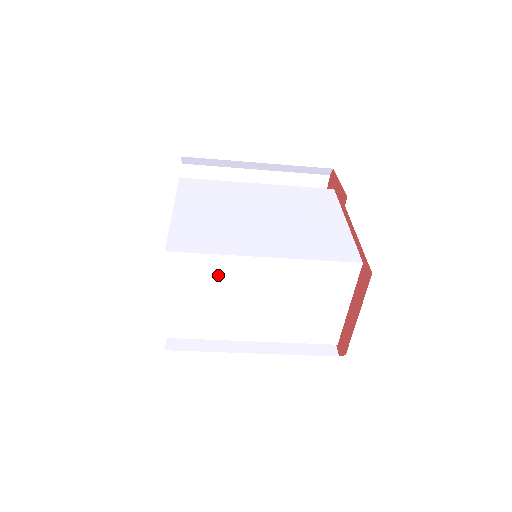
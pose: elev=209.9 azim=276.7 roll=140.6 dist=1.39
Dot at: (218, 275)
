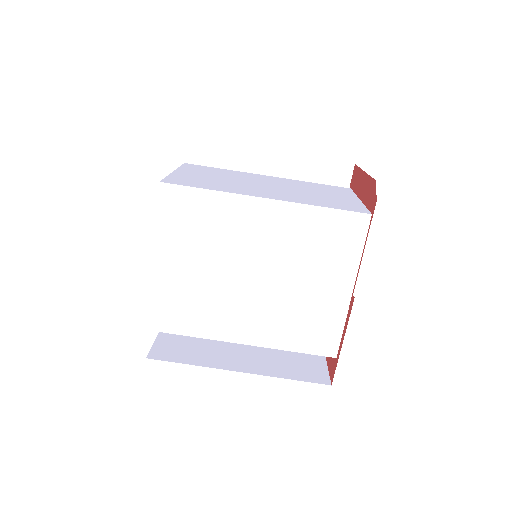
Dot at: (227, 174)
